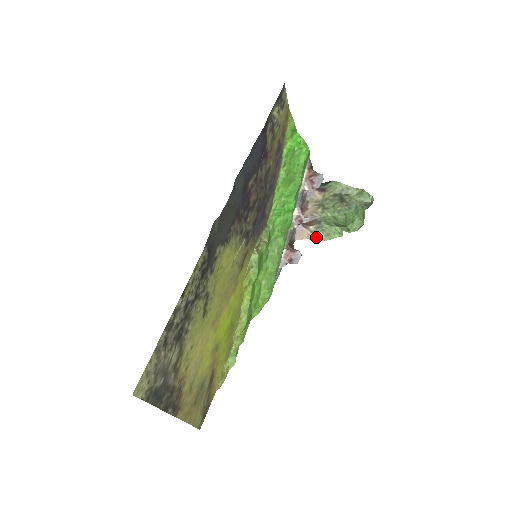
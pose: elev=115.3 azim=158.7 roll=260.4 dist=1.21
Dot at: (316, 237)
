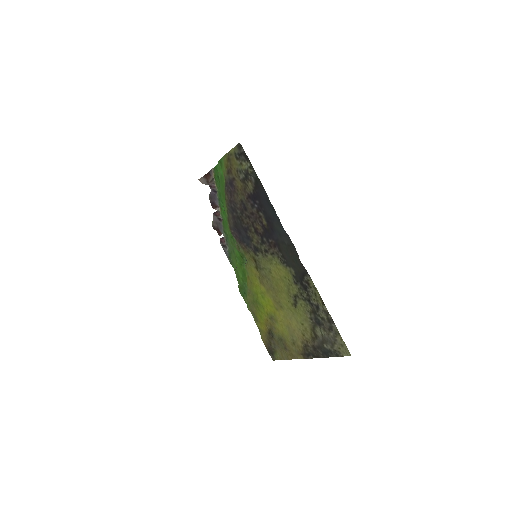
Dot at: occluded
